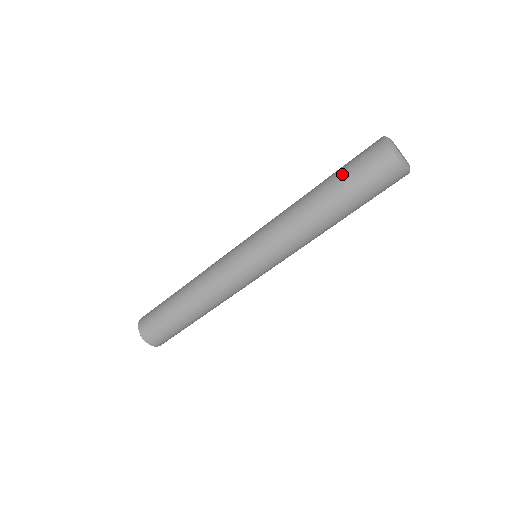
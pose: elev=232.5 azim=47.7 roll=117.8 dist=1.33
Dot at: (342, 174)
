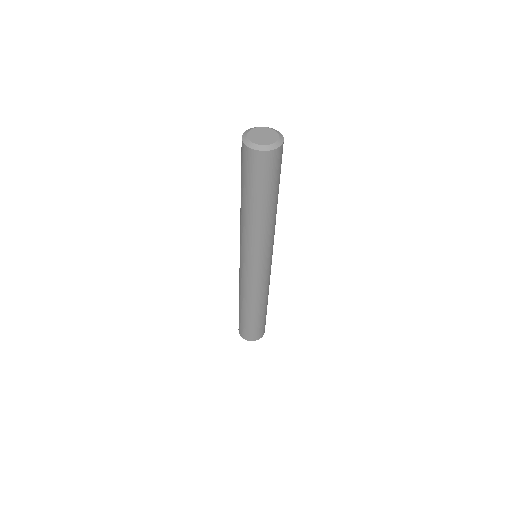
Dot at: (241, 178)
